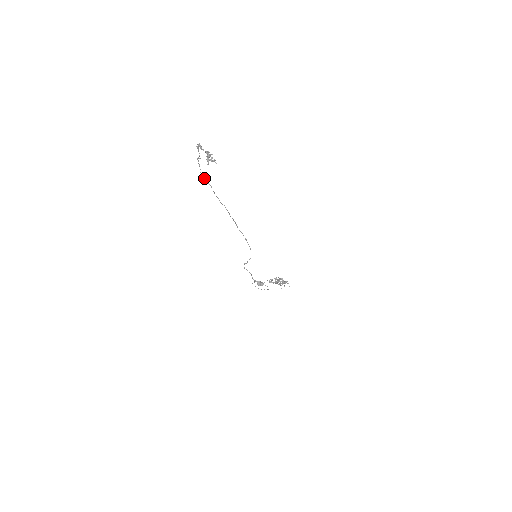
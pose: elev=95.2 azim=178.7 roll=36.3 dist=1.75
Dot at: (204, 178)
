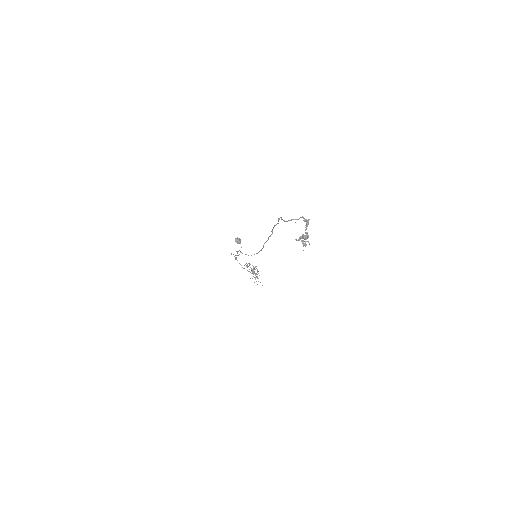
Dot at: (280, 217)
